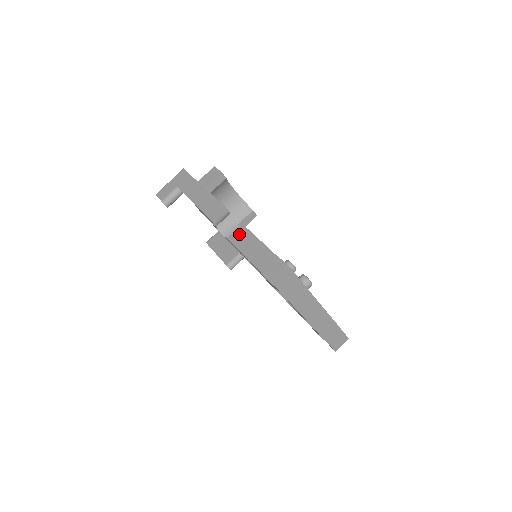
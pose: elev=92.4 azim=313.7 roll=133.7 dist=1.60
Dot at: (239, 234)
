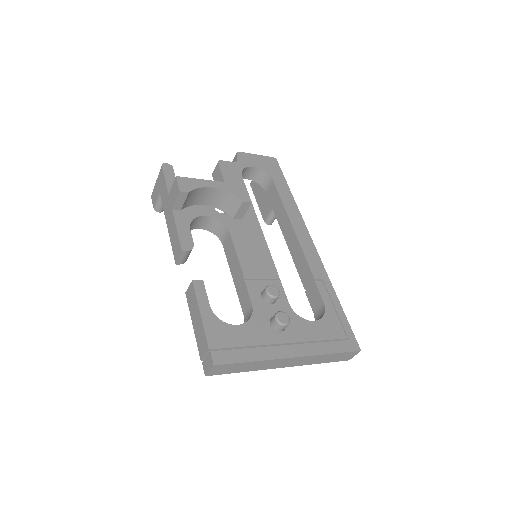
Dot at: (190, 293)
